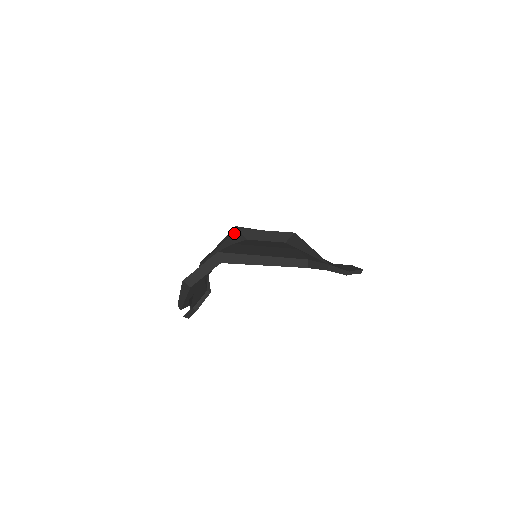
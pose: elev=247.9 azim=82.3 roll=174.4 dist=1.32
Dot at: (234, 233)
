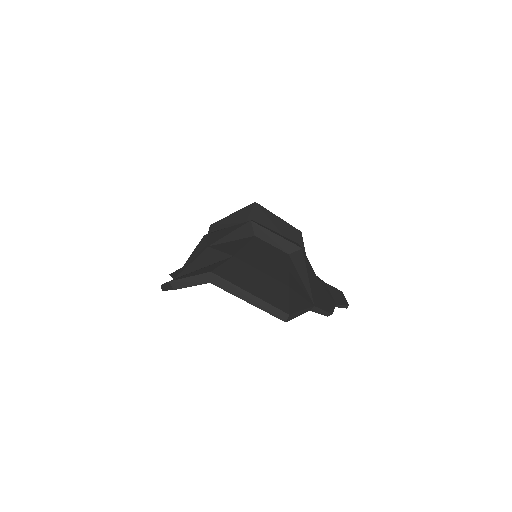
Dot at: (245, 225)
